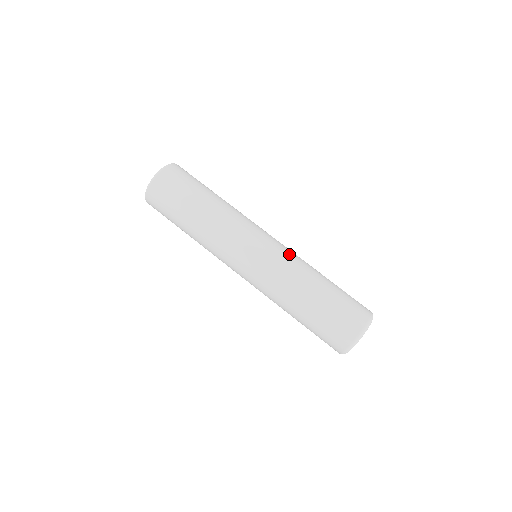
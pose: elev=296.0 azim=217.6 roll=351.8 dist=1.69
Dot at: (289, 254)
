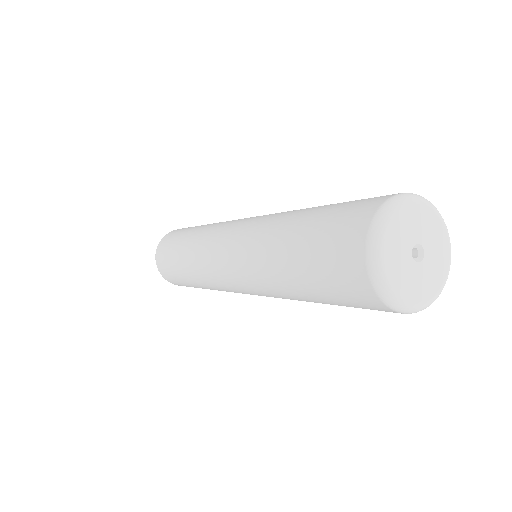
Dot at: occluded
